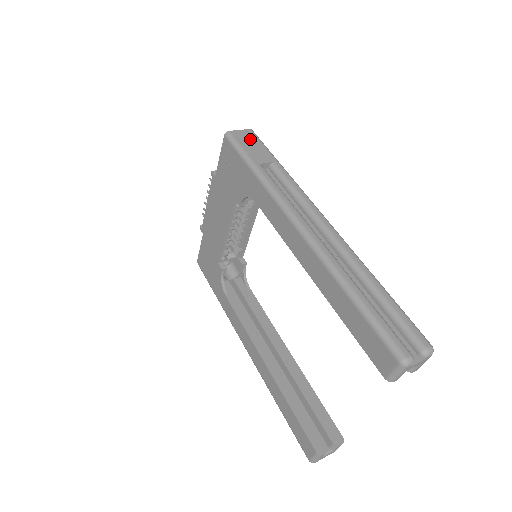
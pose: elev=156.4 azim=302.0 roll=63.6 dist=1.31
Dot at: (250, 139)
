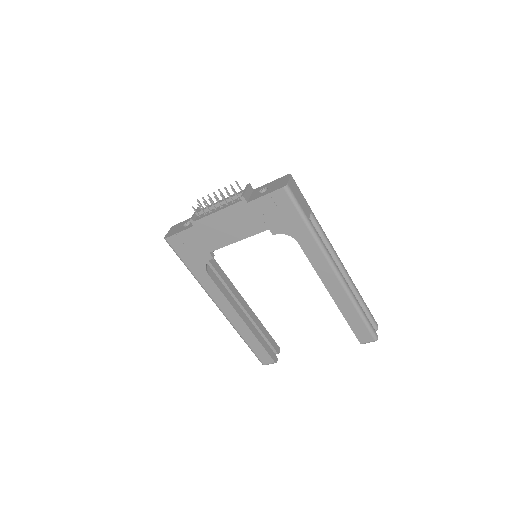
Dot at: (296, 189)
